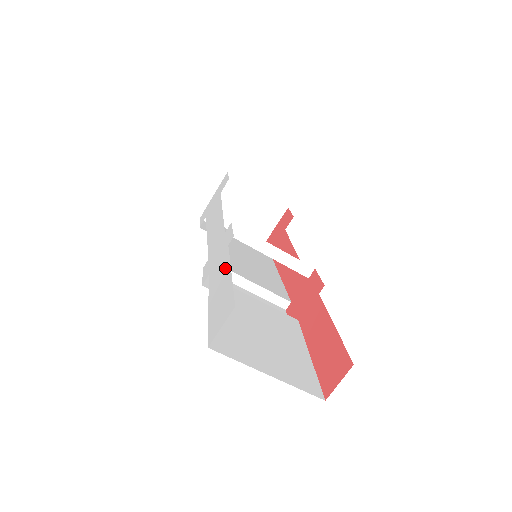
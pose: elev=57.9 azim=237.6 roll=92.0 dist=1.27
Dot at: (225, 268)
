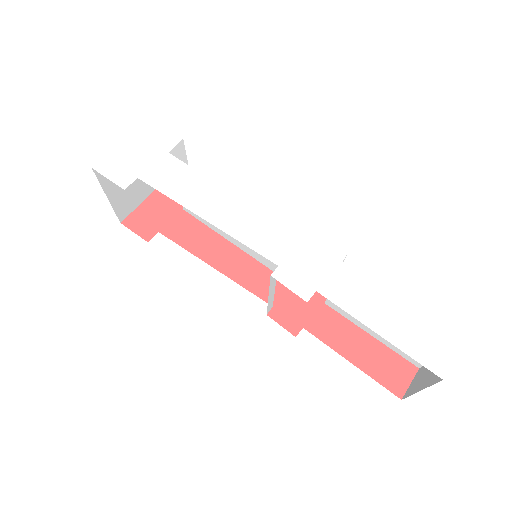
Dot at: (375, 292)
